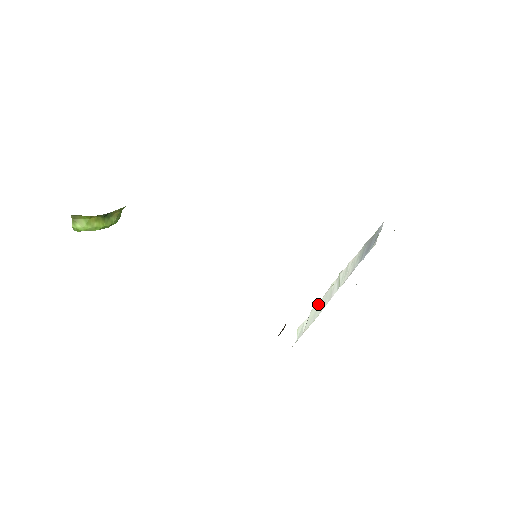
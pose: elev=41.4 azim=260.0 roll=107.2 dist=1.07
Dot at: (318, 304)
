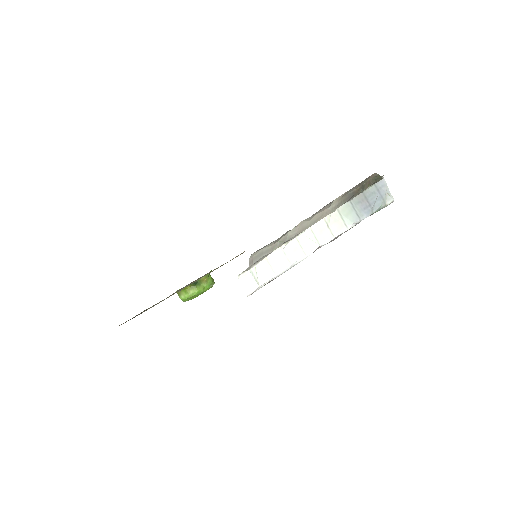
Dot at: (269, 261)
